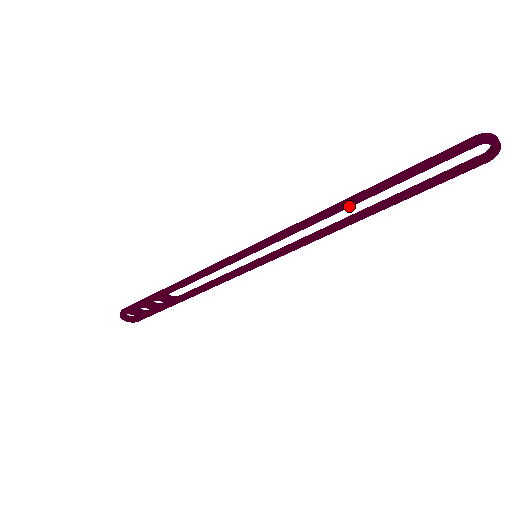
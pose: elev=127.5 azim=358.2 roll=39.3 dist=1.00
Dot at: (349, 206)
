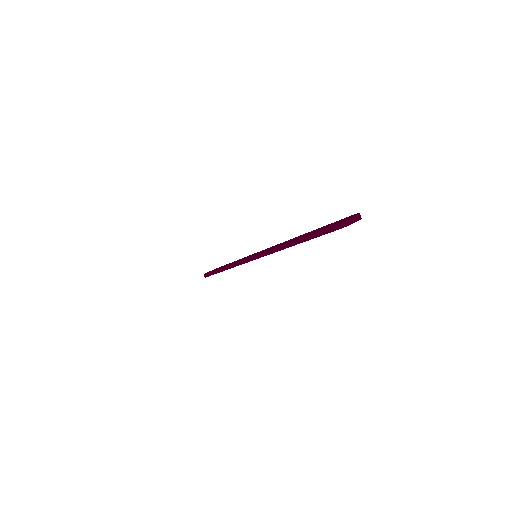
Dot at: occluded
